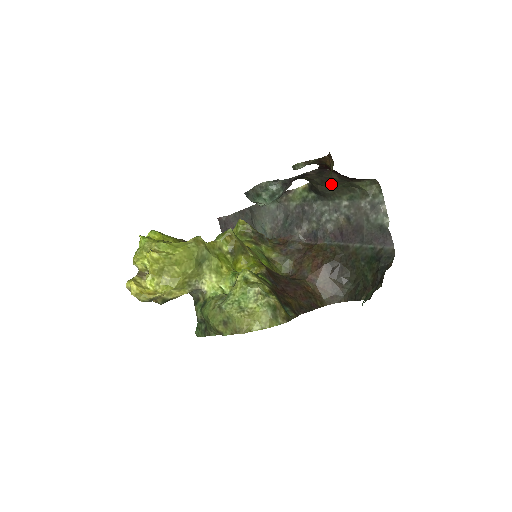
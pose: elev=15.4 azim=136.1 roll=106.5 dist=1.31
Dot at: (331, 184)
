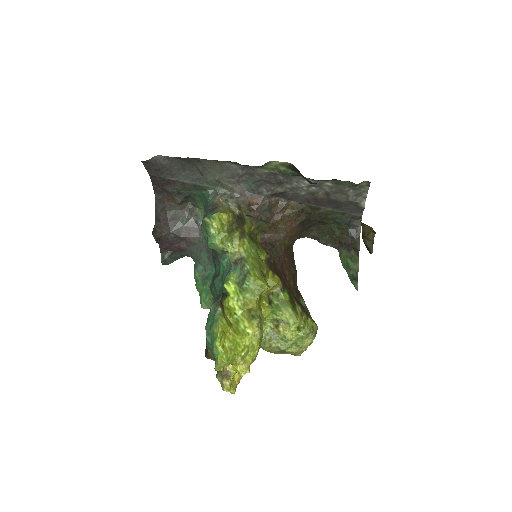
Dot at: occluded
